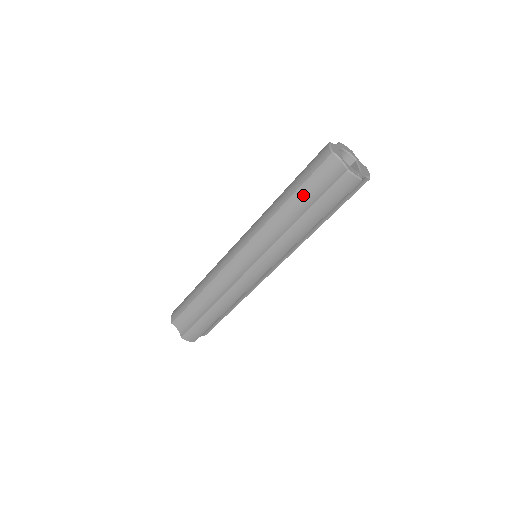
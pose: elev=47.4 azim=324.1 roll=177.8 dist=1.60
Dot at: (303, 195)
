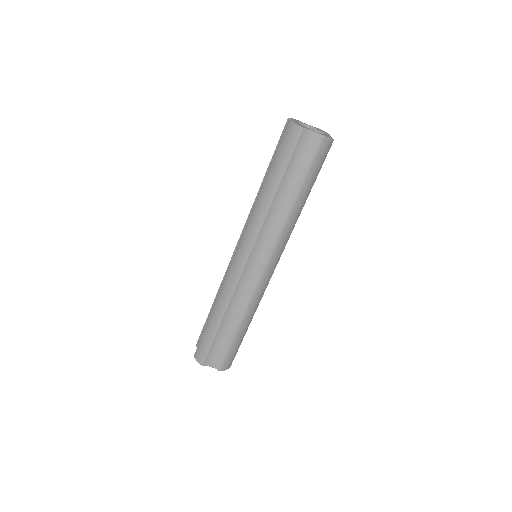
Dot at: (289, 178)
